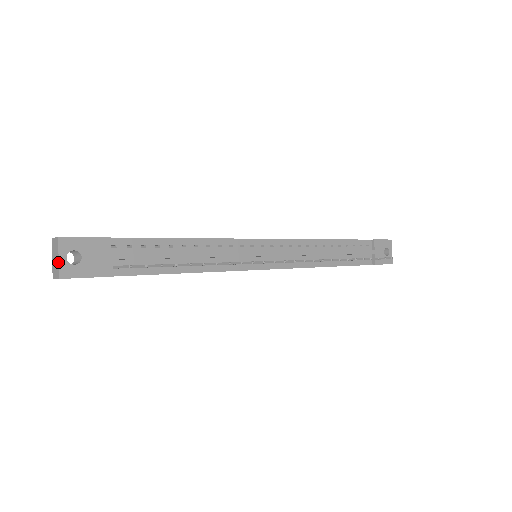
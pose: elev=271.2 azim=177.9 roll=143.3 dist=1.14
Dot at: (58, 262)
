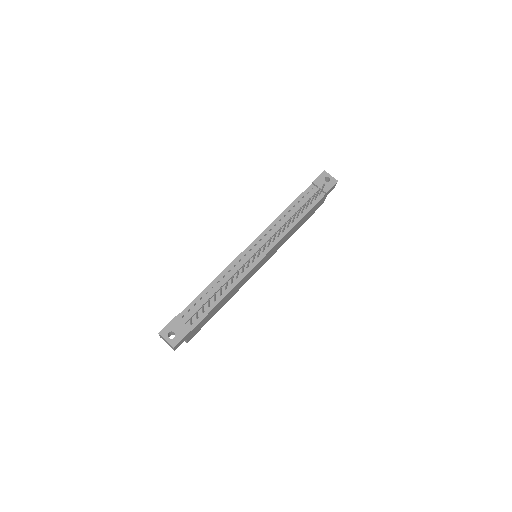
Dot at: (167, 342)
